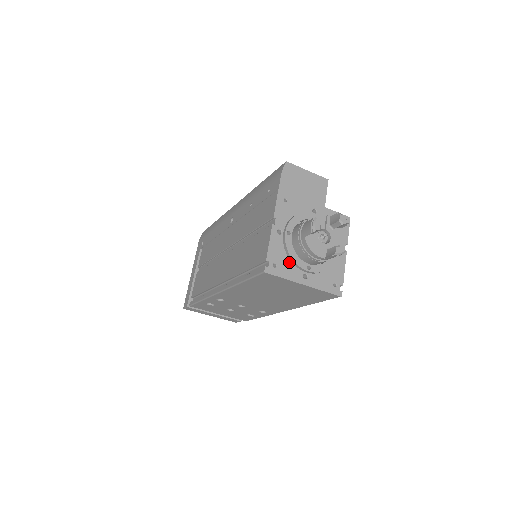
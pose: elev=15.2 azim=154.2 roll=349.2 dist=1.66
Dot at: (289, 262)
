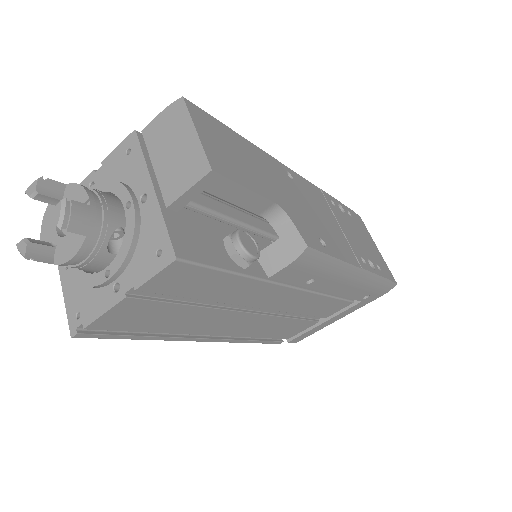
Dot at: occluded
